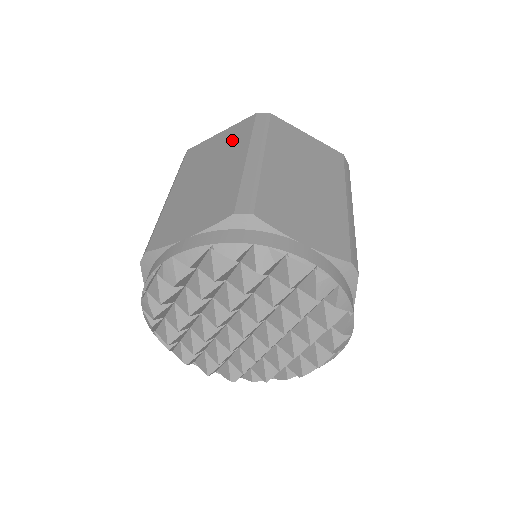
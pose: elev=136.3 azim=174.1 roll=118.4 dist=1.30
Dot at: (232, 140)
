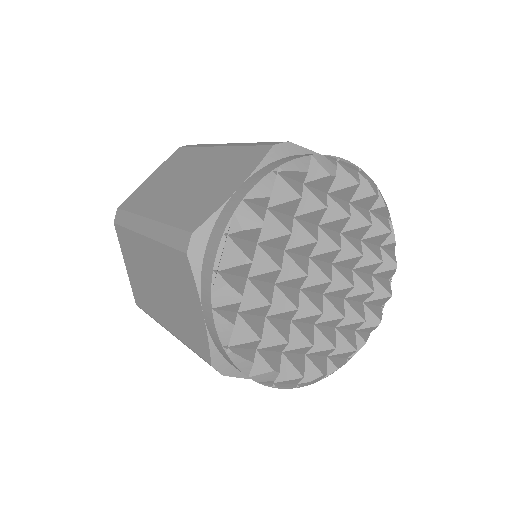
Dot at: (177, 163)
